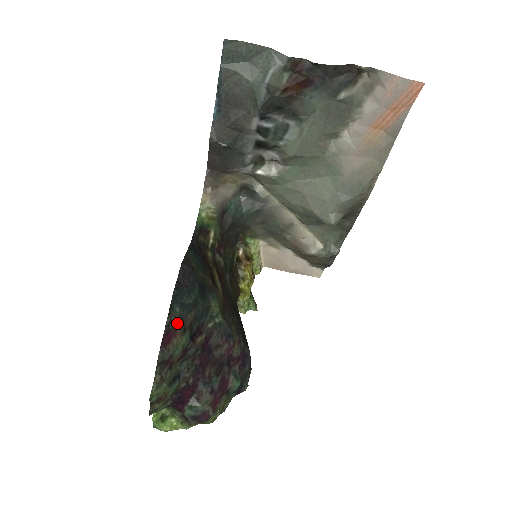
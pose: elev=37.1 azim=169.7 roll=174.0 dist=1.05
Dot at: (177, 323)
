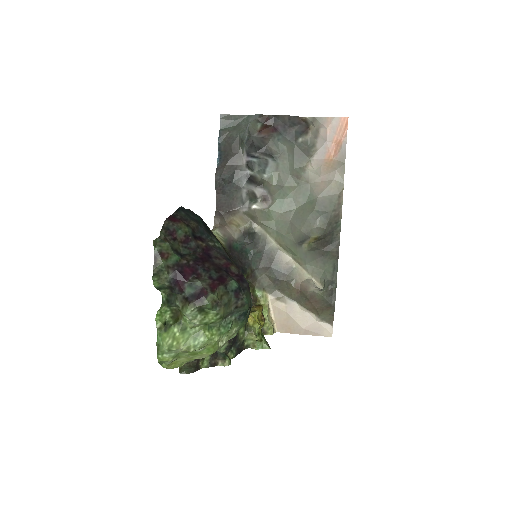
Dot at: (182, 219)
